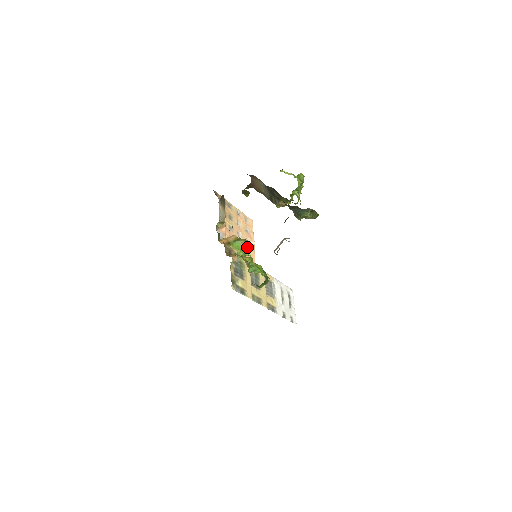
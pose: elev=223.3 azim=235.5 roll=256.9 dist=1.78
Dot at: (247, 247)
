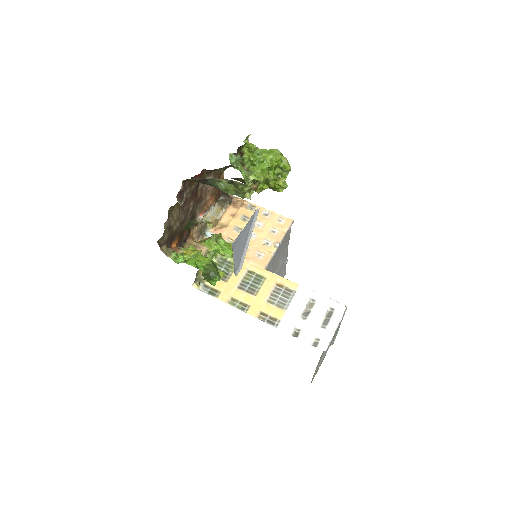
Dot at: (260, 248)
